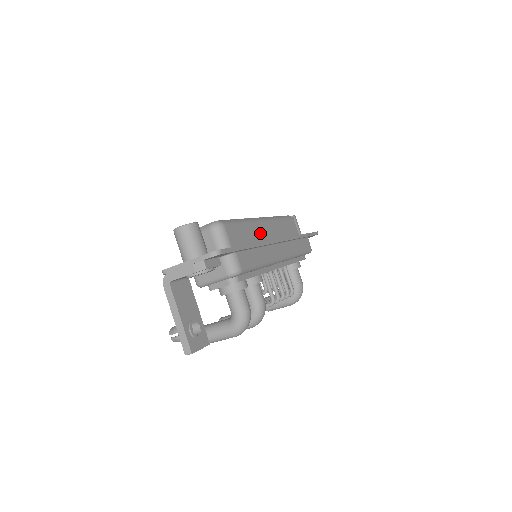
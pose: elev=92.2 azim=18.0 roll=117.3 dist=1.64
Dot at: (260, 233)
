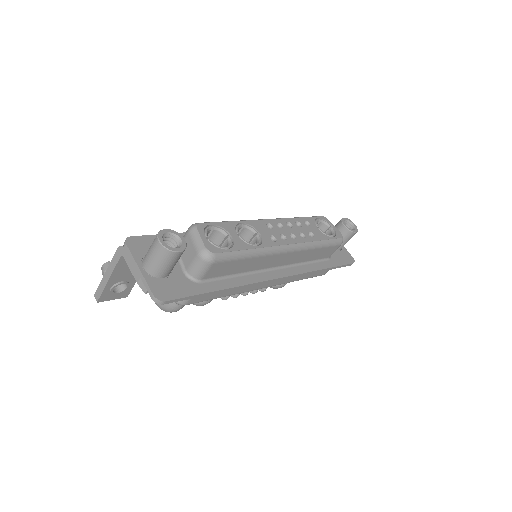
Dot at: (265, 263)
